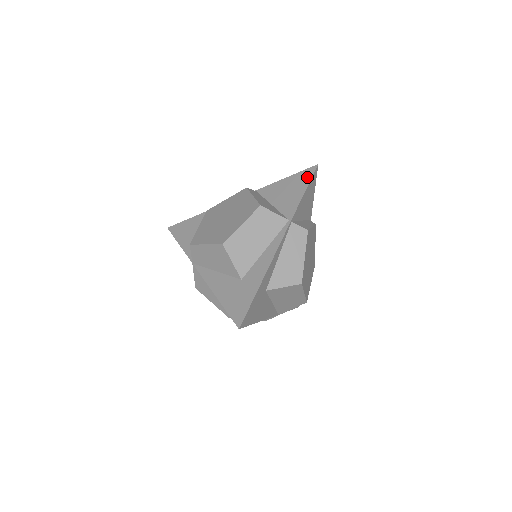
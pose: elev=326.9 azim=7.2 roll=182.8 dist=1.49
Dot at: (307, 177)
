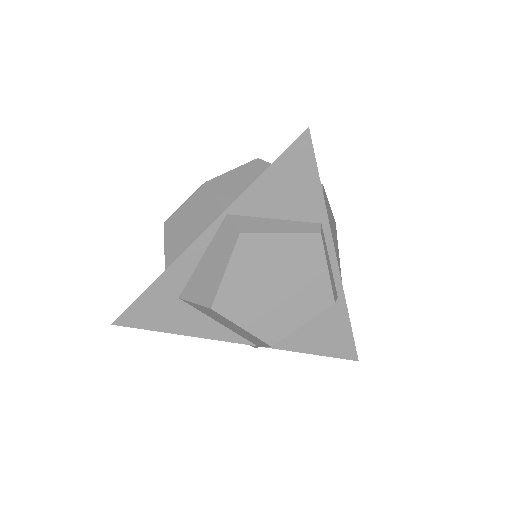
Dot at: (287, 148)
